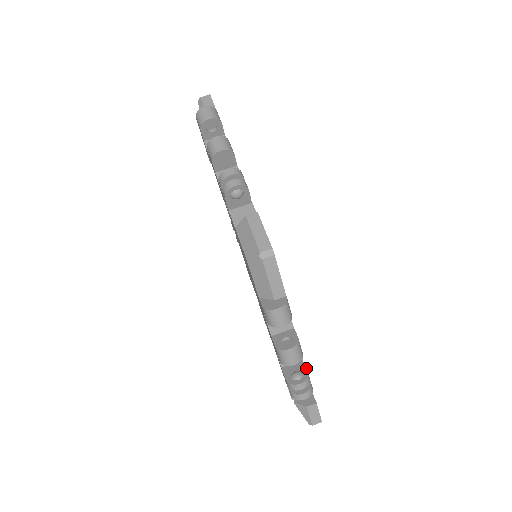
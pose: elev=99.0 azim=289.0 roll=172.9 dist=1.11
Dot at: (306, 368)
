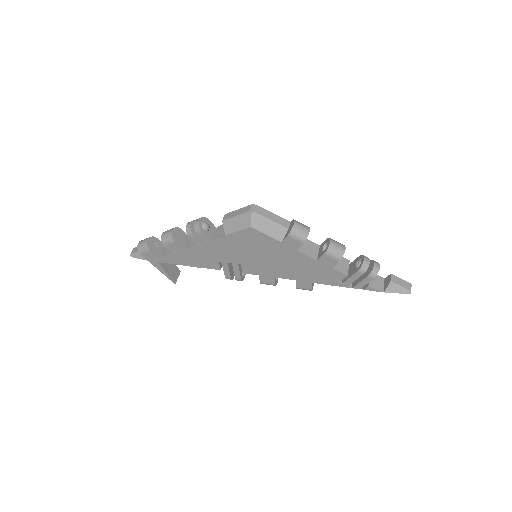
Dot at: (356, 258)
